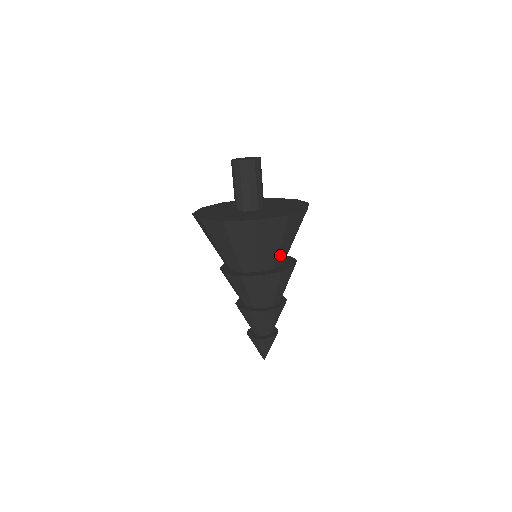
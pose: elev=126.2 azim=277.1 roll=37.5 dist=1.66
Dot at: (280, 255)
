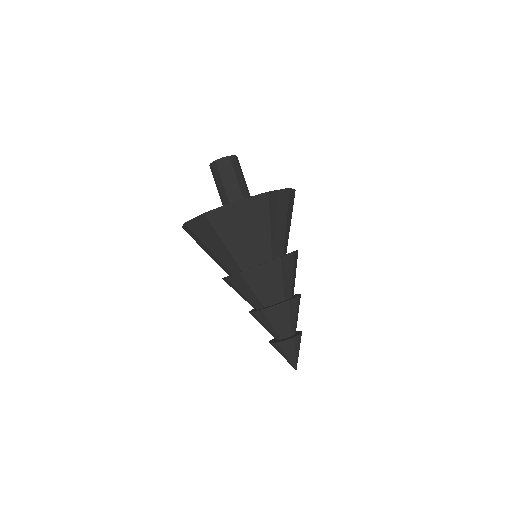
Dot at: occluded
